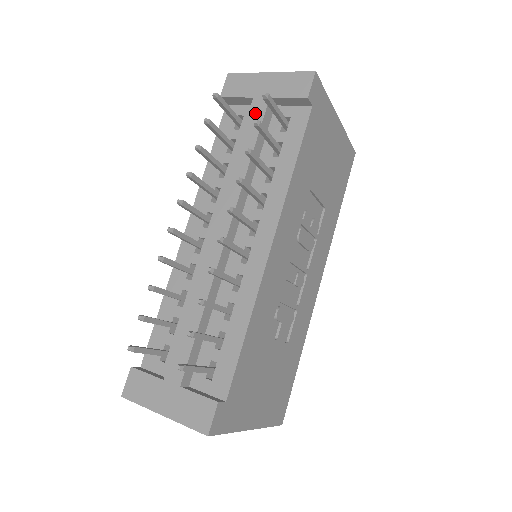
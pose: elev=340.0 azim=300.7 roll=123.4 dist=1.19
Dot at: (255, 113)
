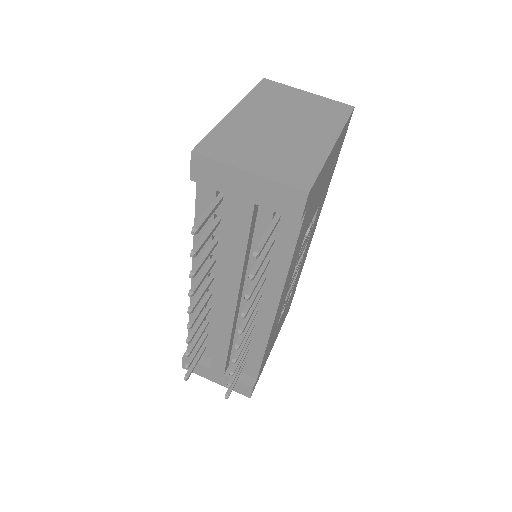
Dot at: (240, 215)
